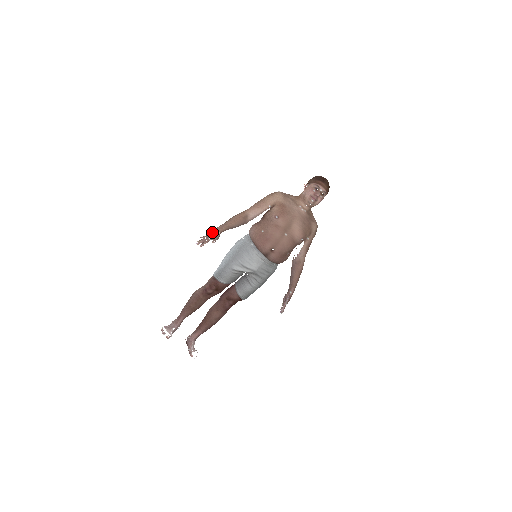
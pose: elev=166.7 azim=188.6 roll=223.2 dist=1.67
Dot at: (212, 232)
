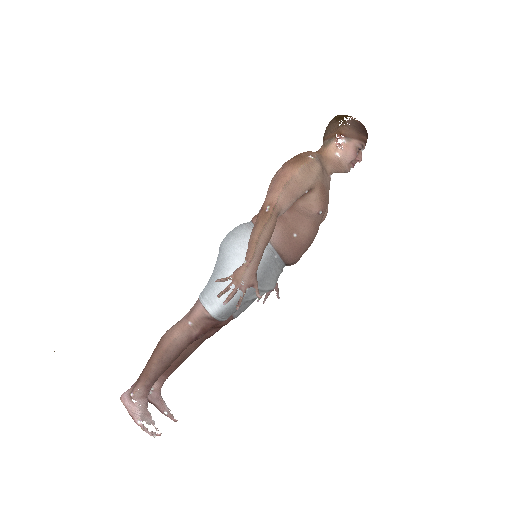
Dot at: (247, 275)
